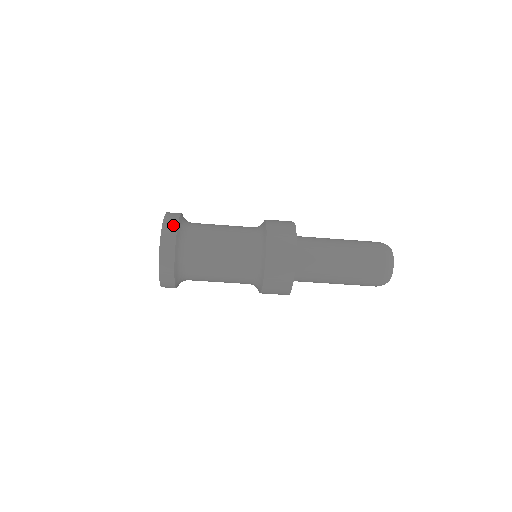
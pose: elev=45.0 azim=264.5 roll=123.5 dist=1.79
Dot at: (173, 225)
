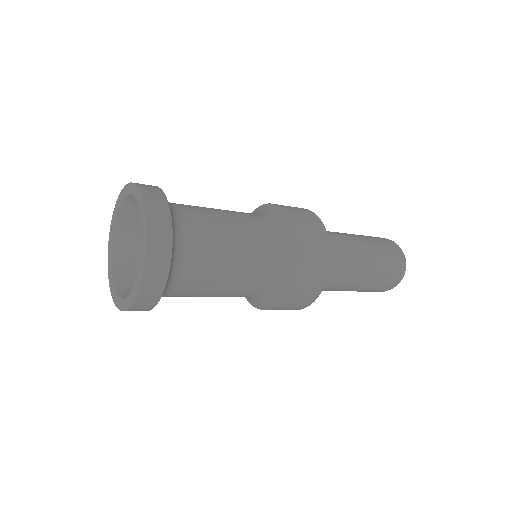
Dot at: (162, 269)
